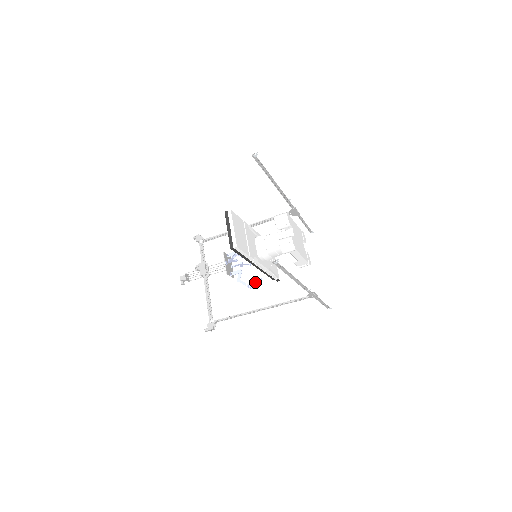
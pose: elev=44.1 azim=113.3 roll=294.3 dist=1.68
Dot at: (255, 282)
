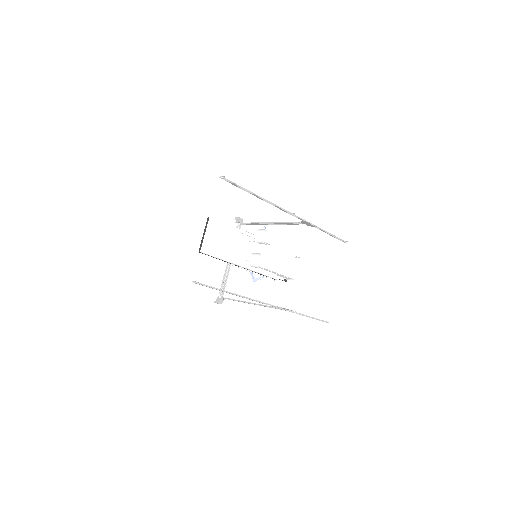
Dot at: (259, 277)
